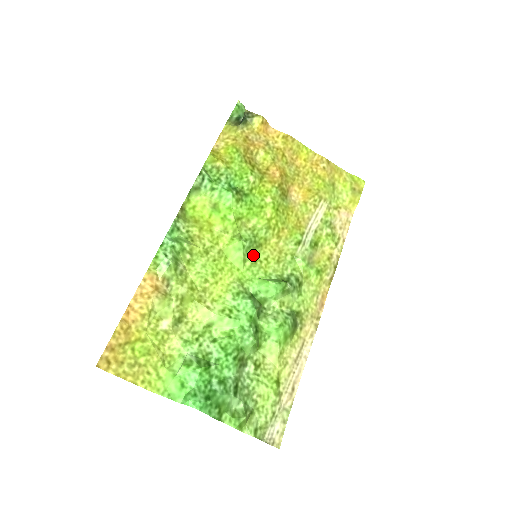
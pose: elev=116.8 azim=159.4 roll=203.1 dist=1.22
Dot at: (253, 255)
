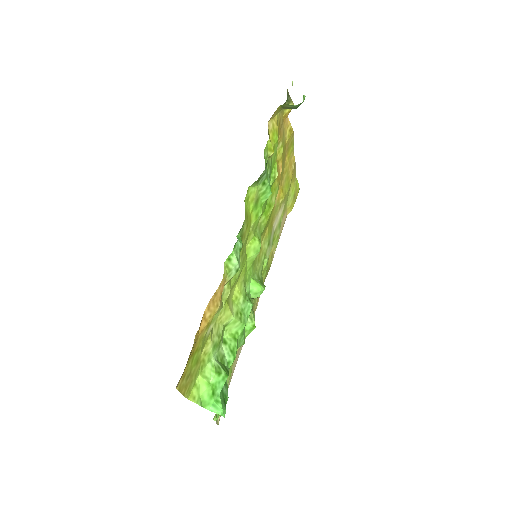
Dot at: occluded
